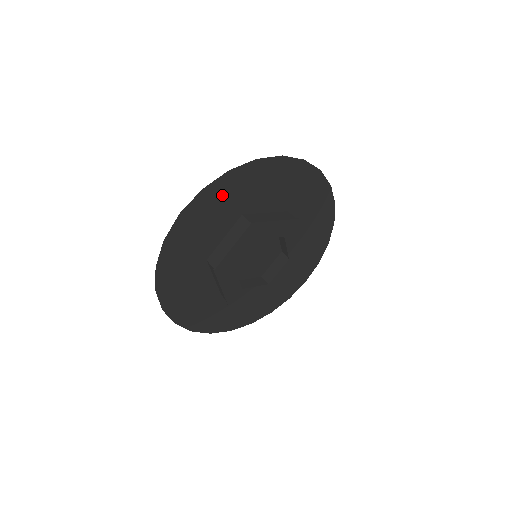
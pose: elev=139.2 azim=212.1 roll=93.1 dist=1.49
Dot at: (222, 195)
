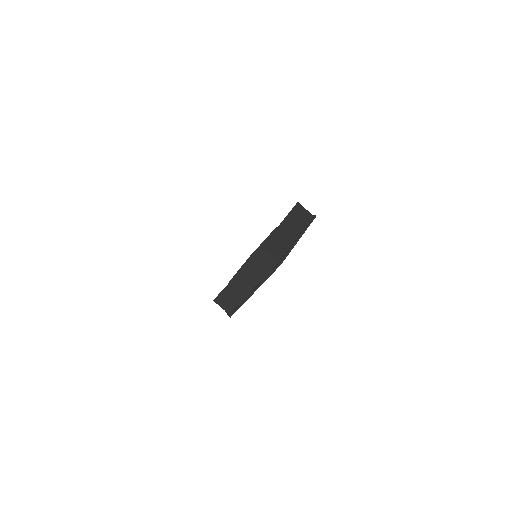
Dot at: occluded
